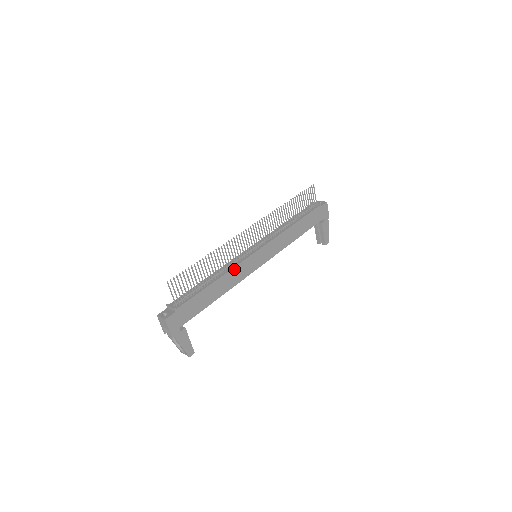
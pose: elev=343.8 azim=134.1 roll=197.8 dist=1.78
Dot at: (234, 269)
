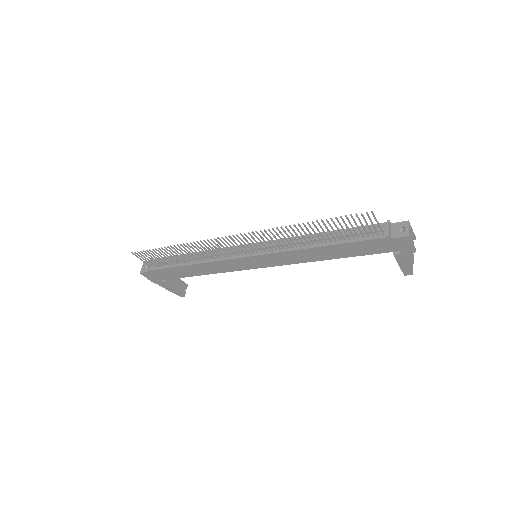
Dot at: (214, 262)
